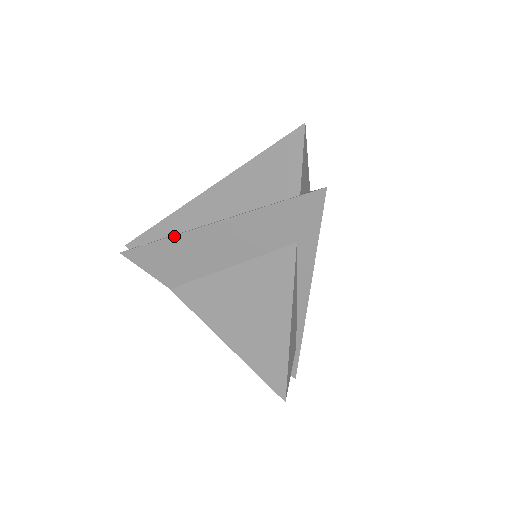
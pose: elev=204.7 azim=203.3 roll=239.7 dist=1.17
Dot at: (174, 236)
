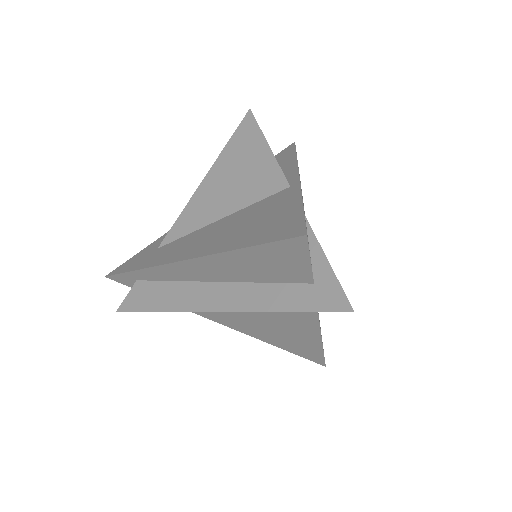
Dot at: occluded
